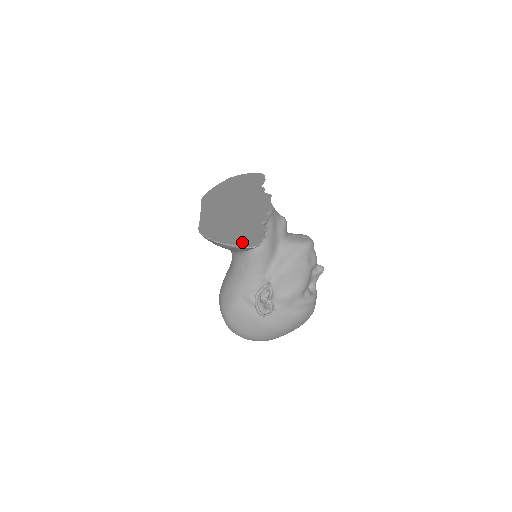
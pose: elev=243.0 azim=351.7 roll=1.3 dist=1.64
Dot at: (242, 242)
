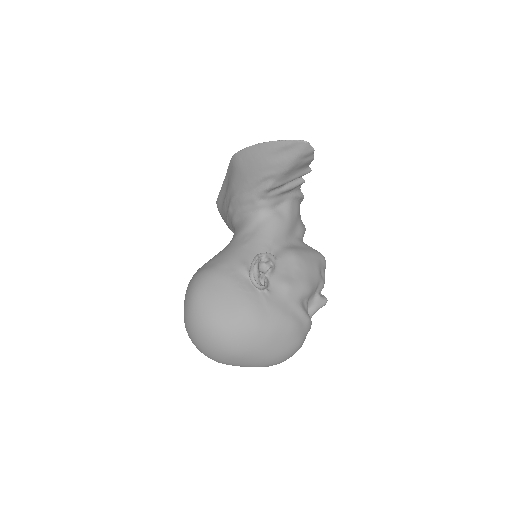
Dot at: occluded
